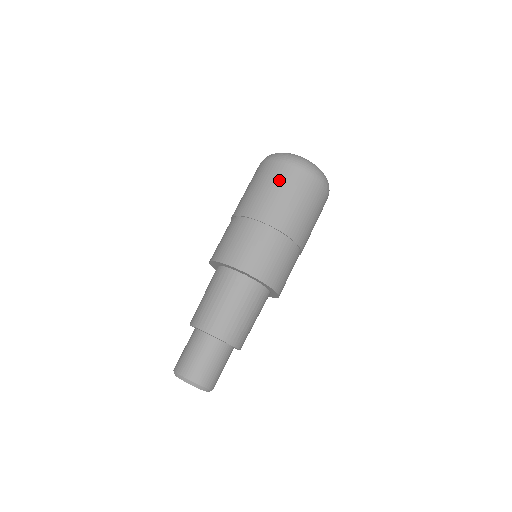
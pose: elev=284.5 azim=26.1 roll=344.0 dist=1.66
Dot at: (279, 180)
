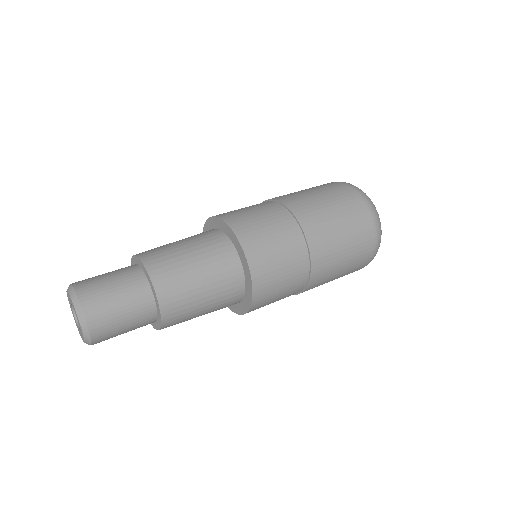
Dot at: (344, 205)
